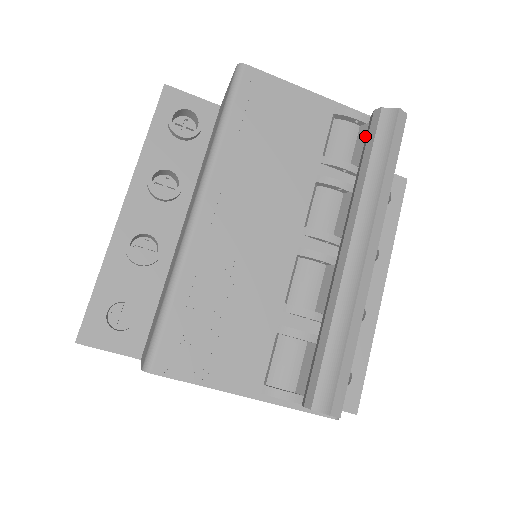
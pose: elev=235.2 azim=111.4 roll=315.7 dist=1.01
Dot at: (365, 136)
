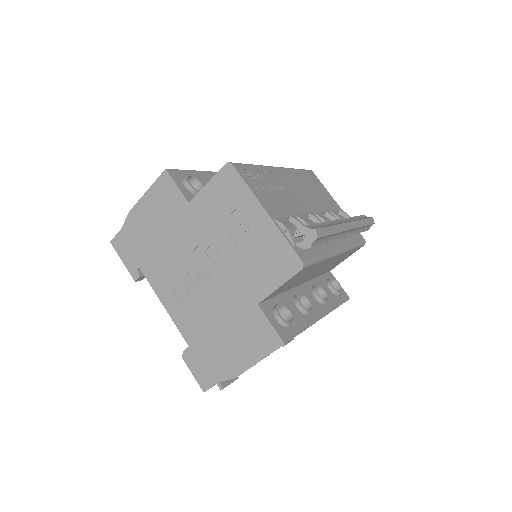
Dot at: occluded
